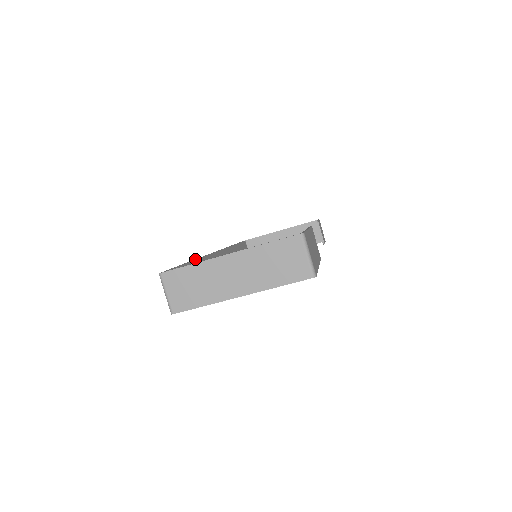
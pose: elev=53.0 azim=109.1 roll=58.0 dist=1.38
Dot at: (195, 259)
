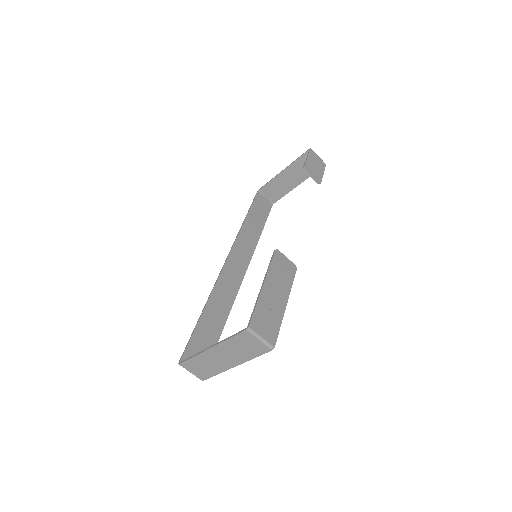
Dot at: (206, 302)
